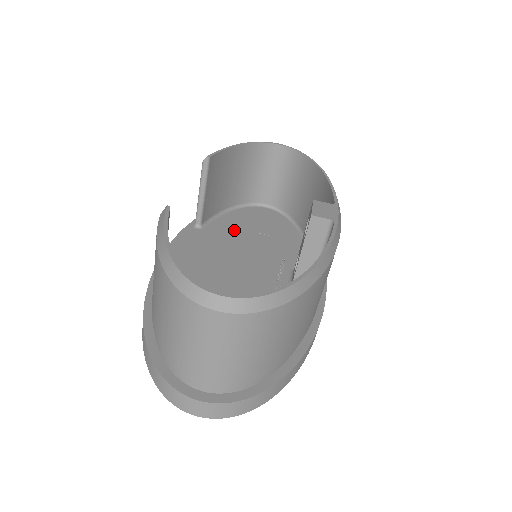
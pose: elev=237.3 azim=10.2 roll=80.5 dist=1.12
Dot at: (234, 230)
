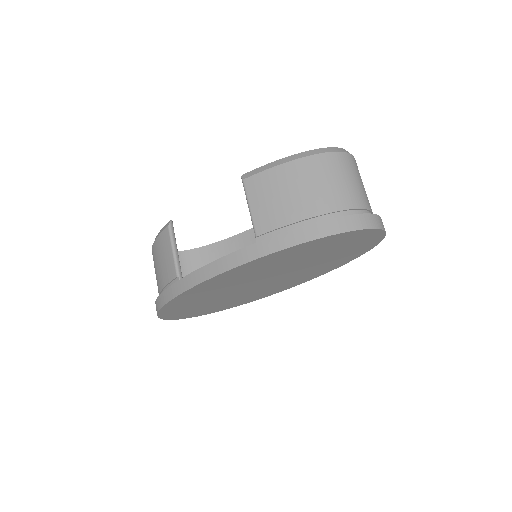
Dot at: occluded
